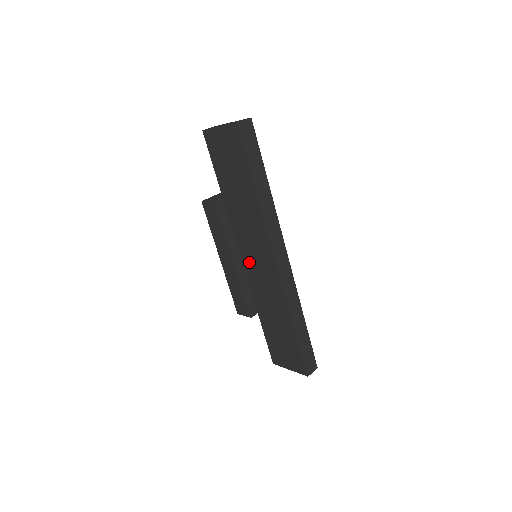
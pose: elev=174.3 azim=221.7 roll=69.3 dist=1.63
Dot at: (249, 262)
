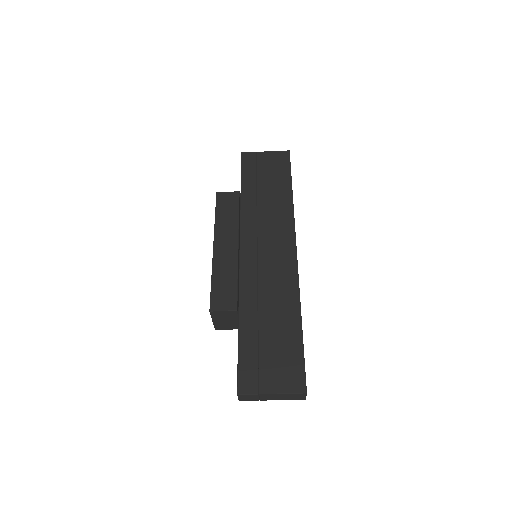
Dot at: (252, 254)
